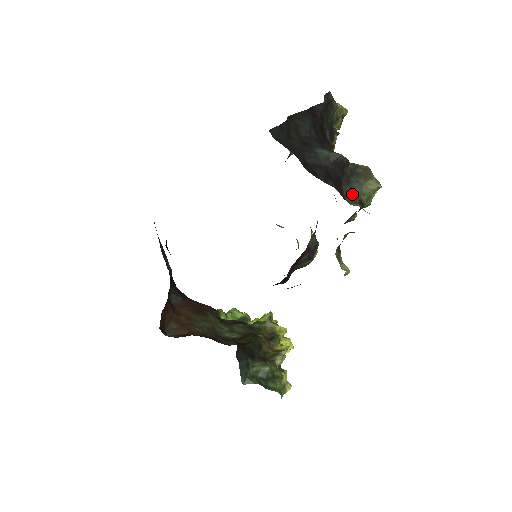
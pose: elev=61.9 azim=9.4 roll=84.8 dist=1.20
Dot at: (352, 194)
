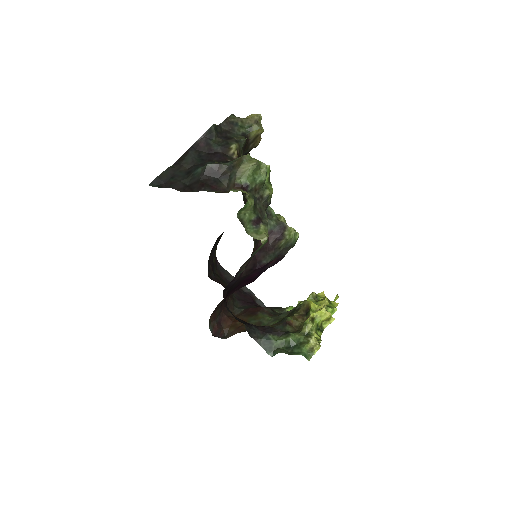
Dot at: (231, 184)
